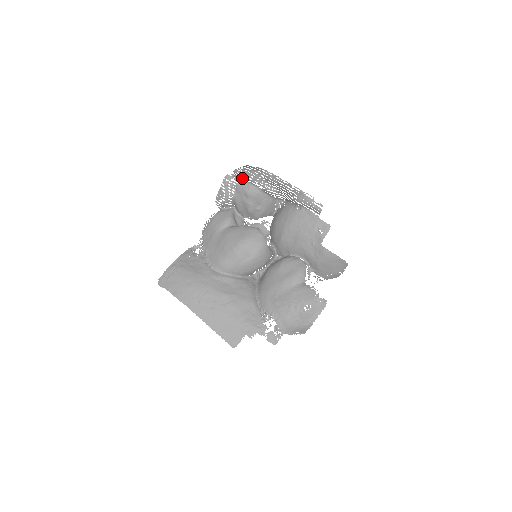
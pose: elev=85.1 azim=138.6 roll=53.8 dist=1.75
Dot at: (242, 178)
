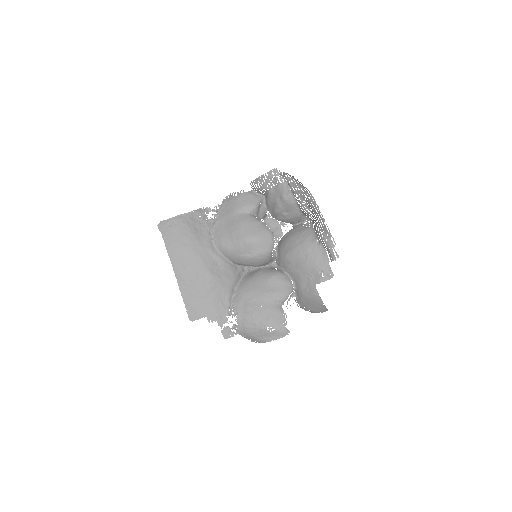
Dot at: occluded
